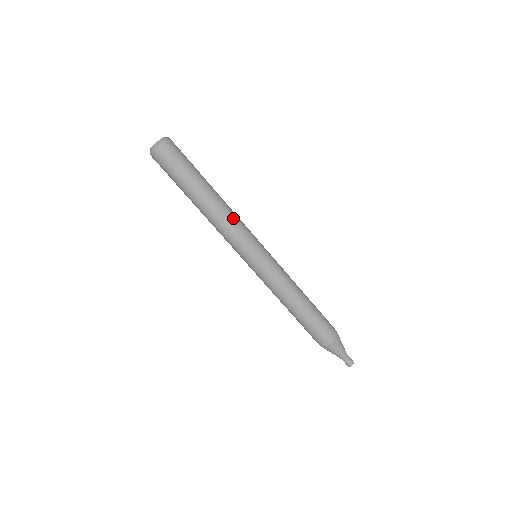
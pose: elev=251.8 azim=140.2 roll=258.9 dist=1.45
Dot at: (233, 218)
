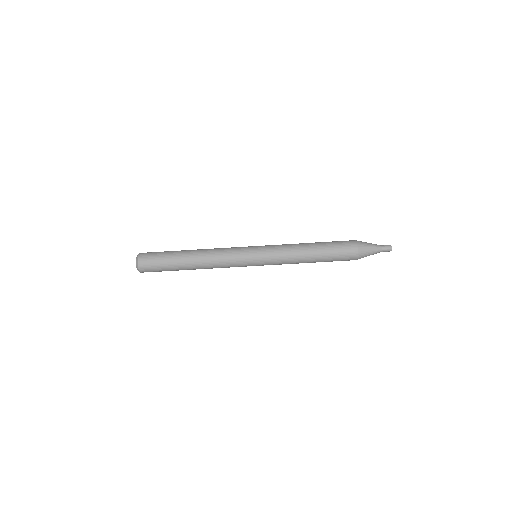
Dot at: (217, 257)
